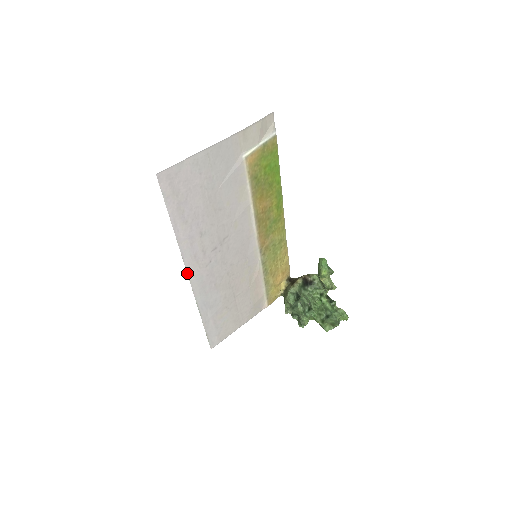
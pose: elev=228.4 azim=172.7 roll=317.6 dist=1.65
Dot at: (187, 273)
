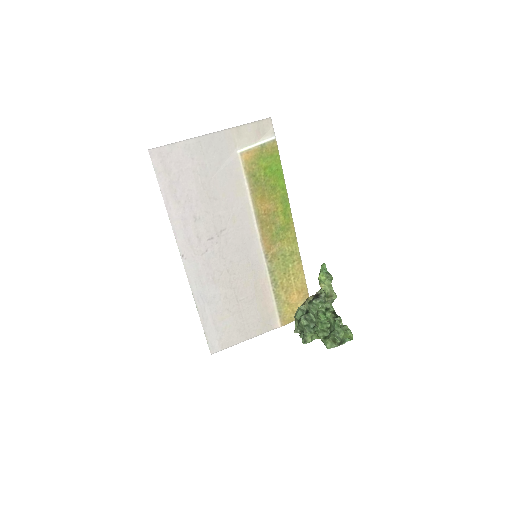
Dot at: (181, 255)
